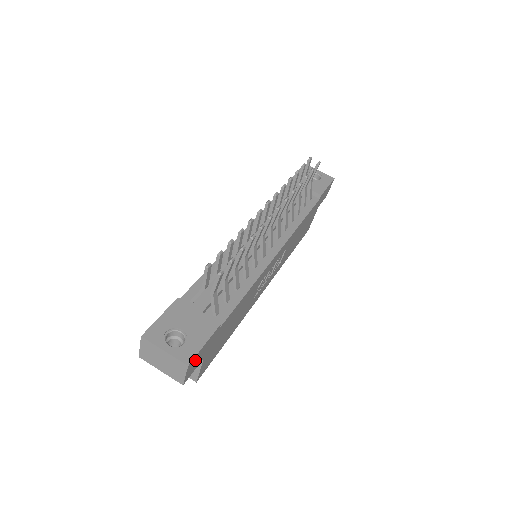
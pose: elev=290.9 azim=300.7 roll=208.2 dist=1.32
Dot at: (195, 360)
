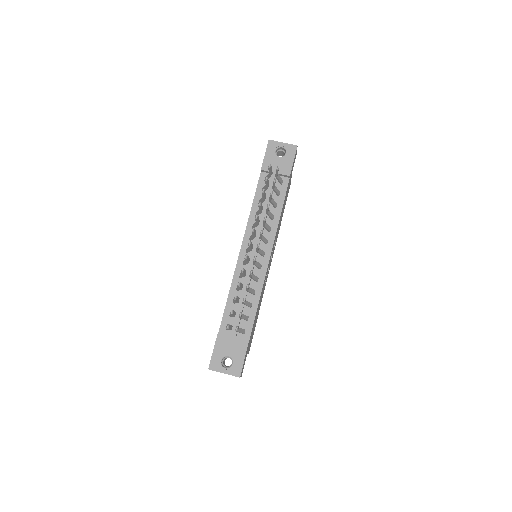
Dot at: (242, 368)
